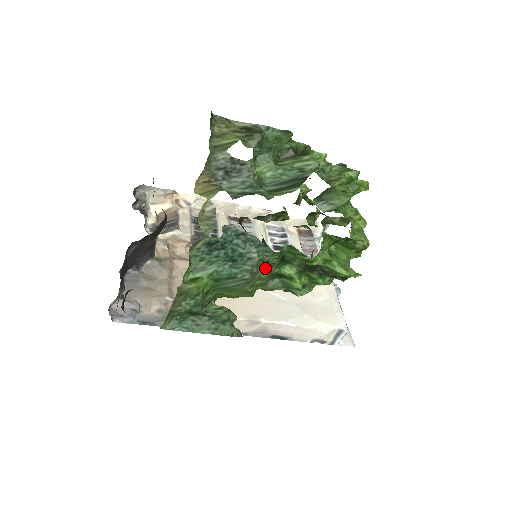
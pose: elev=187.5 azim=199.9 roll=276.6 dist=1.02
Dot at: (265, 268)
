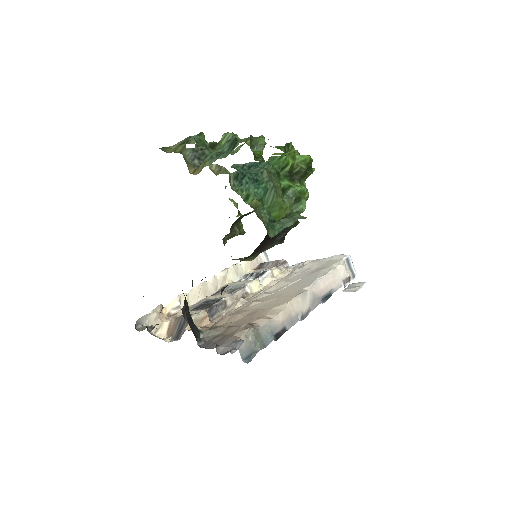
Dot at: (274, 179)
